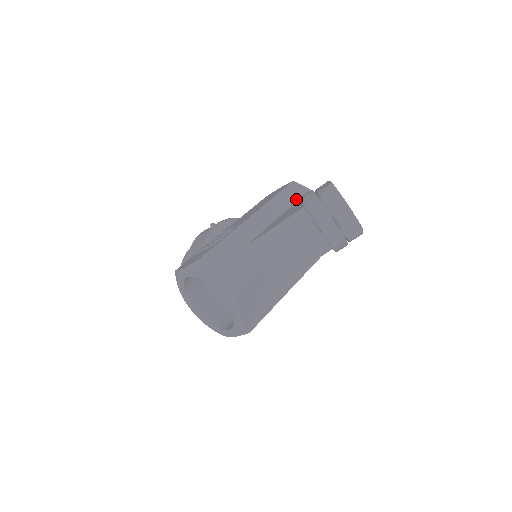
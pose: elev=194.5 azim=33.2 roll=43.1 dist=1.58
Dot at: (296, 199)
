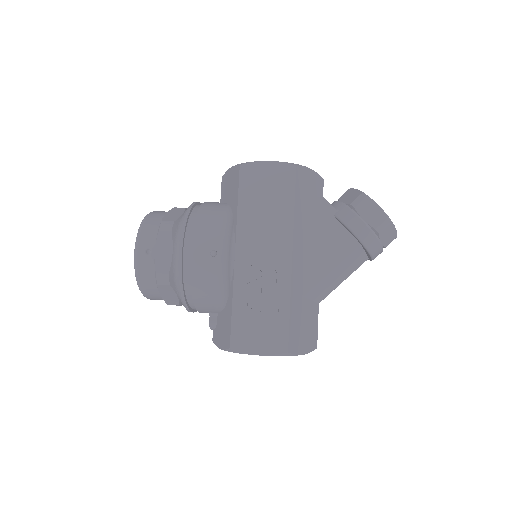
Dot at: (306, 194)
